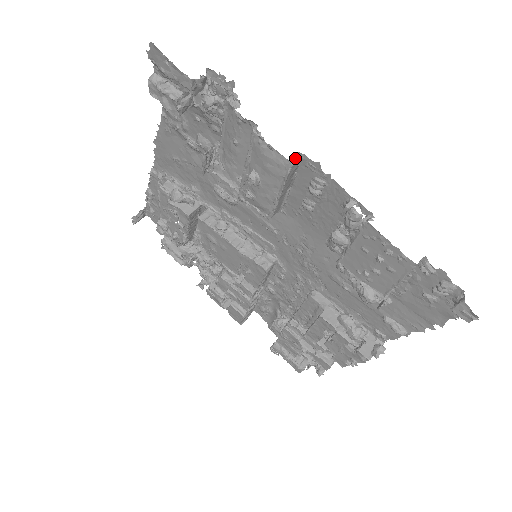
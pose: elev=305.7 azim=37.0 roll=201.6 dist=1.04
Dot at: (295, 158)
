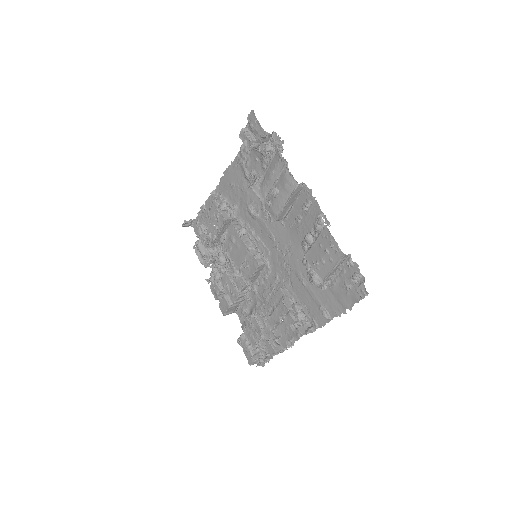
Dot at: (301, 184)
